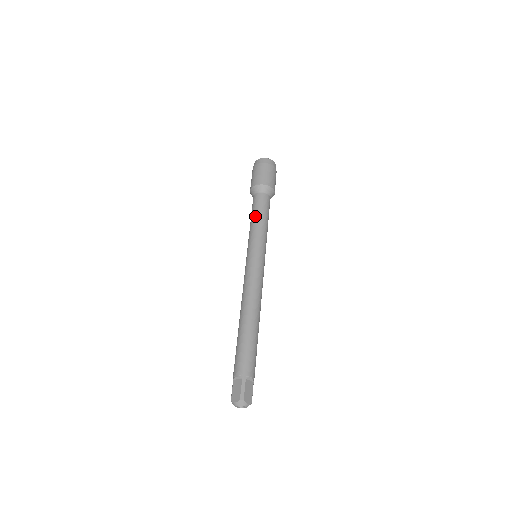
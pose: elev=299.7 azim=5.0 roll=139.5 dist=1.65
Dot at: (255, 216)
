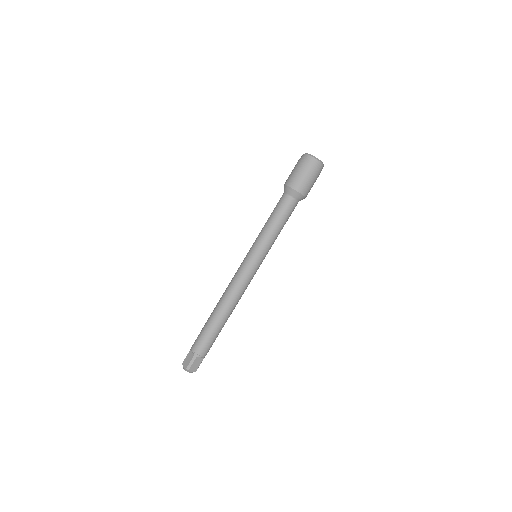
Dot at: (272, 219)
